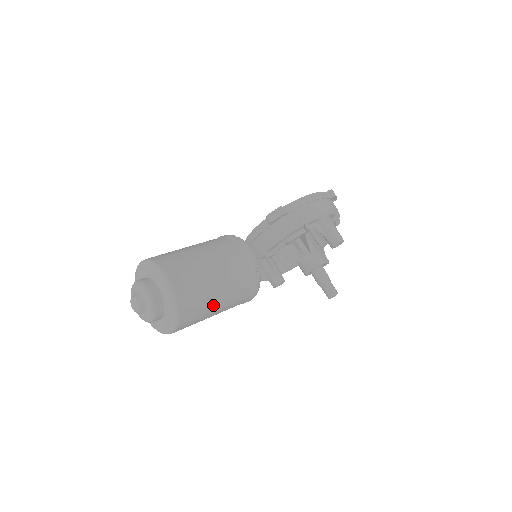
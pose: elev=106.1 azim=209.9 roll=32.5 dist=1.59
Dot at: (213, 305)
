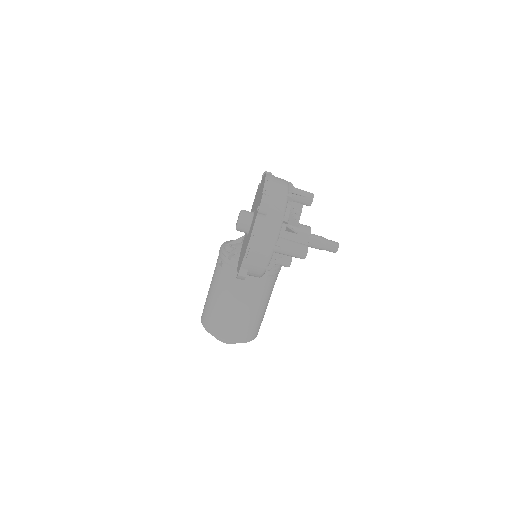
Dot at: (263, 312)
